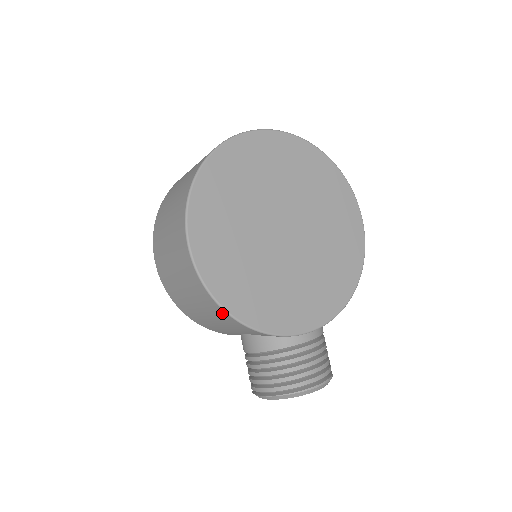
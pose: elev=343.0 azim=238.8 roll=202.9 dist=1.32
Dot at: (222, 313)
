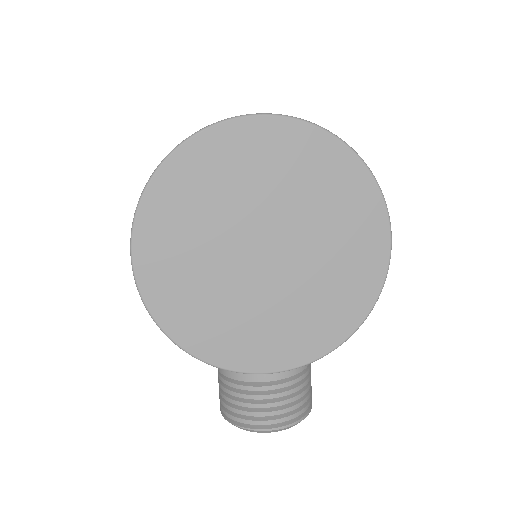
Dot at: occluded
